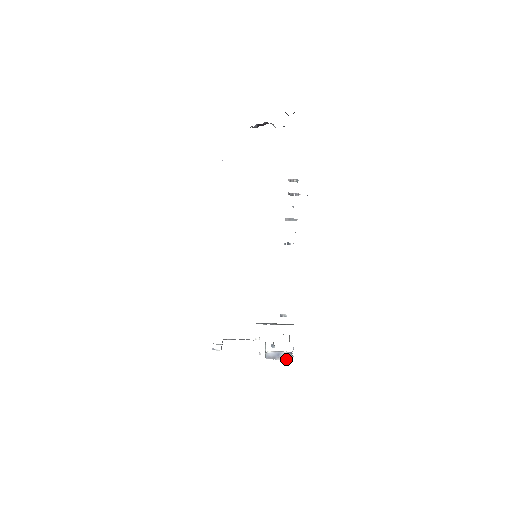
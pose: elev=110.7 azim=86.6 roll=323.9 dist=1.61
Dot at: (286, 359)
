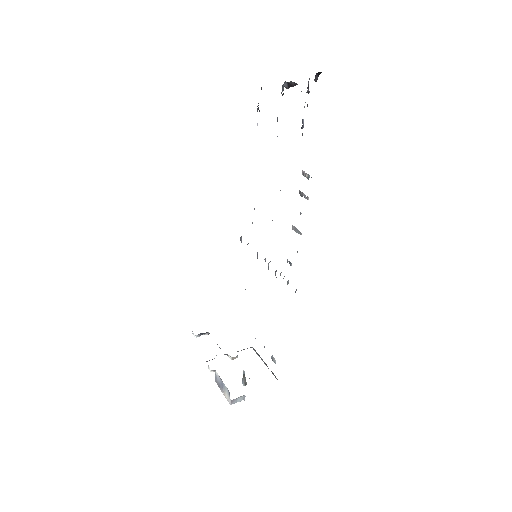
Dot at: (227, 398)
